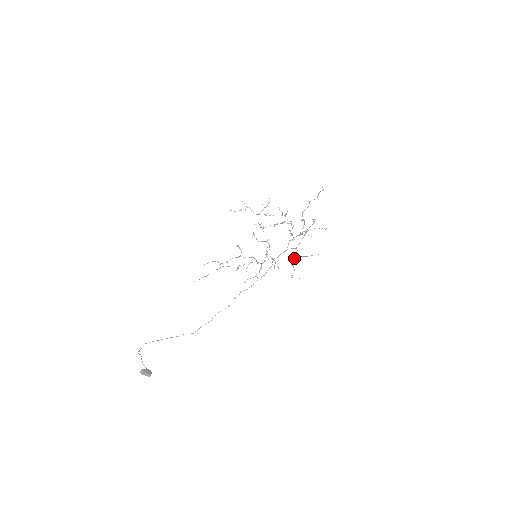
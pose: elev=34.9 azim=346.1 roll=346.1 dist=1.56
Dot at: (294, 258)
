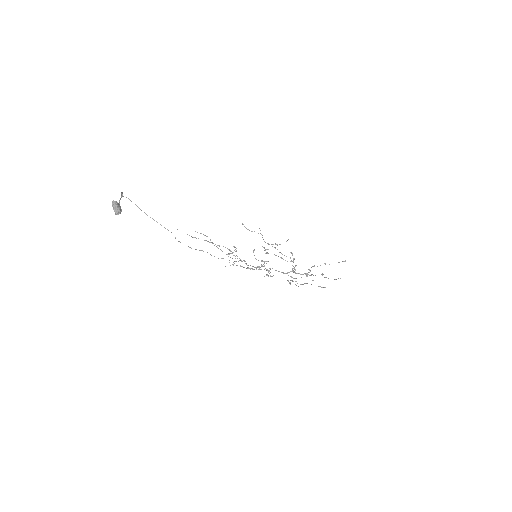
Dot at: (292, 280)
